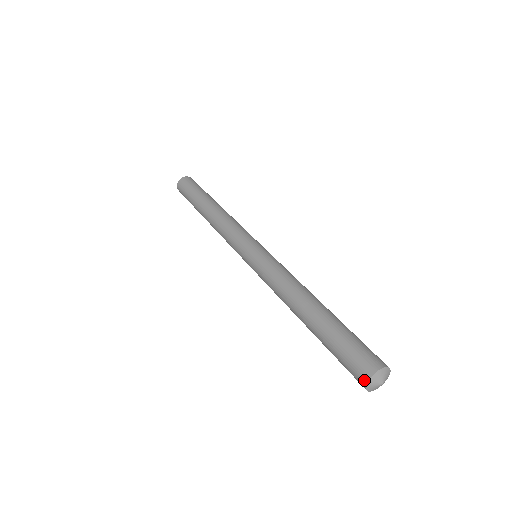
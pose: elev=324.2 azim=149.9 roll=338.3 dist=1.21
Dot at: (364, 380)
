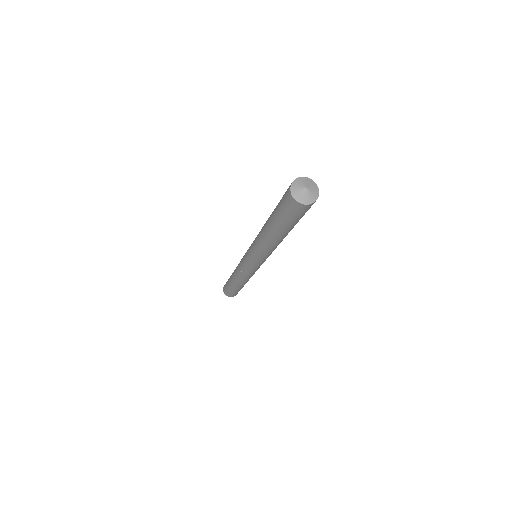
Dot at: (293, 181)
